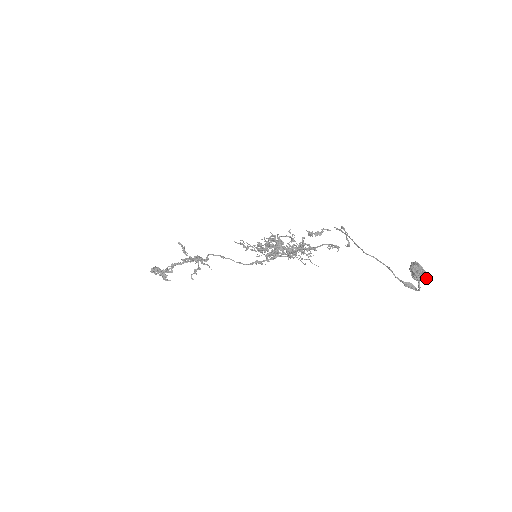
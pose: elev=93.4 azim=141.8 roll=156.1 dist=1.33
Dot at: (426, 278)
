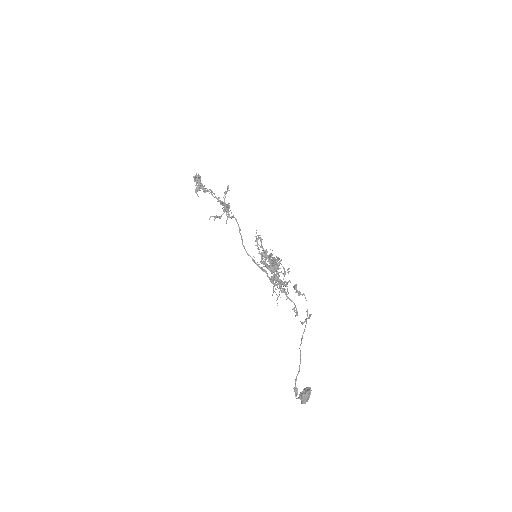
Dot at: occluded
